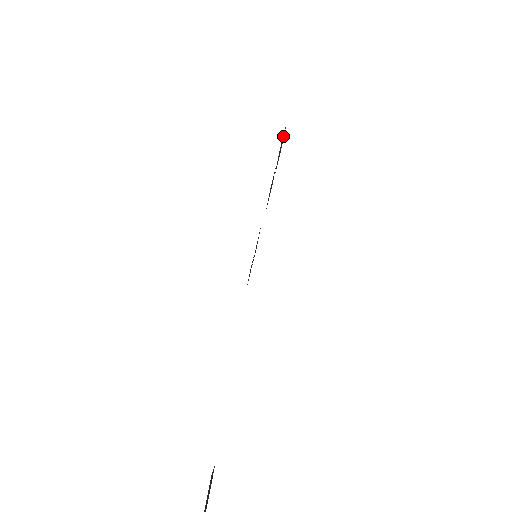
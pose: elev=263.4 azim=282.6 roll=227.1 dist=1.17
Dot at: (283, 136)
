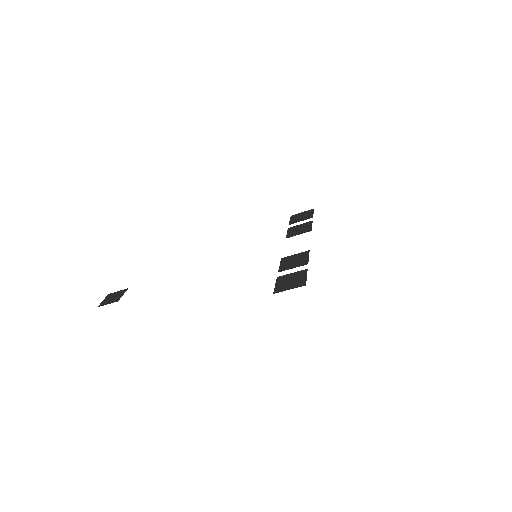
Dot at: (298, 283)
